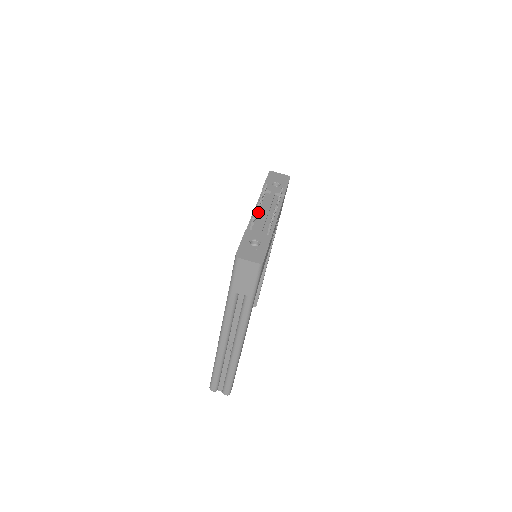
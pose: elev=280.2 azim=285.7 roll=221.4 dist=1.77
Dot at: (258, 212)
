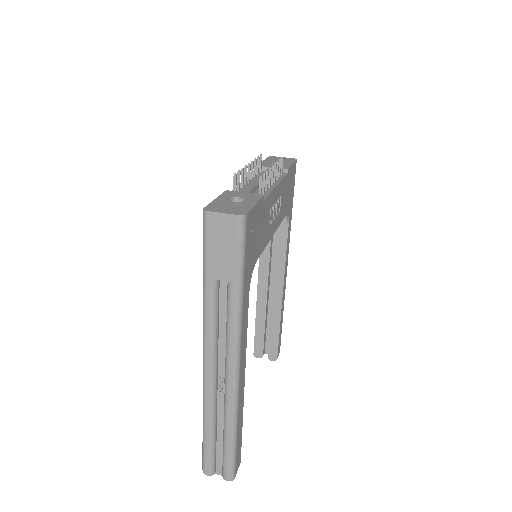
Dot at: (248, 182)
